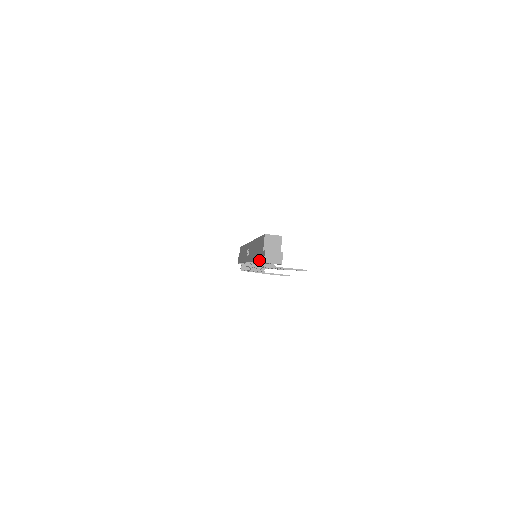
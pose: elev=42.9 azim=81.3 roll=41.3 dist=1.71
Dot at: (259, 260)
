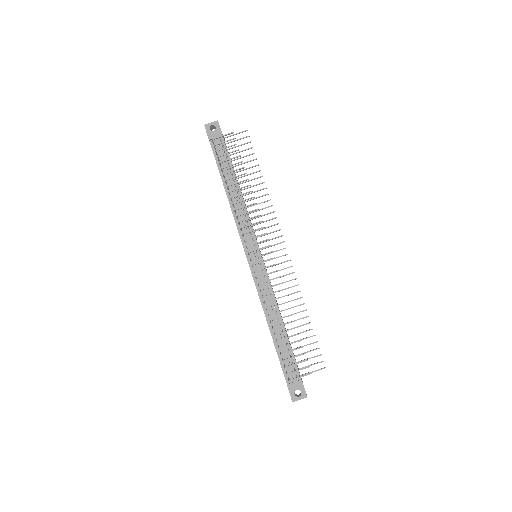
Dot at: (213, 153)
